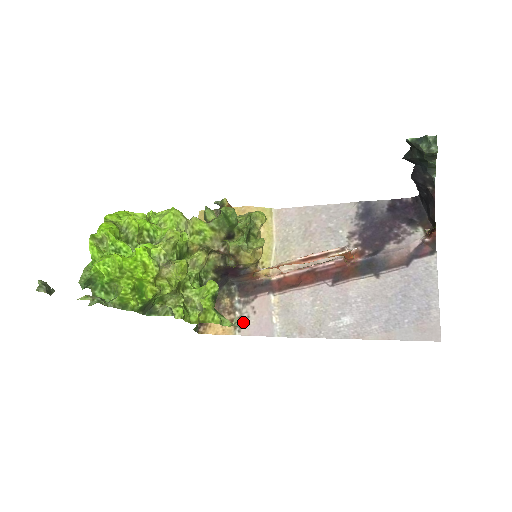
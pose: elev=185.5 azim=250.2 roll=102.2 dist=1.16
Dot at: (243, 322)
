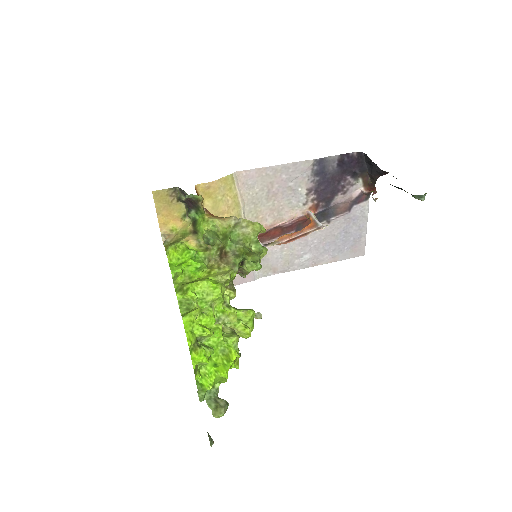
Dot at: occluded
